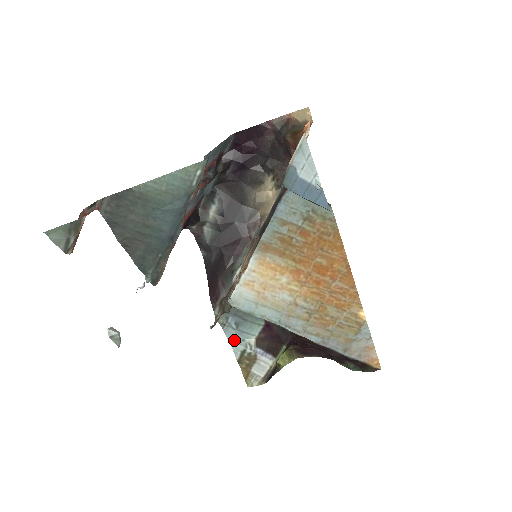
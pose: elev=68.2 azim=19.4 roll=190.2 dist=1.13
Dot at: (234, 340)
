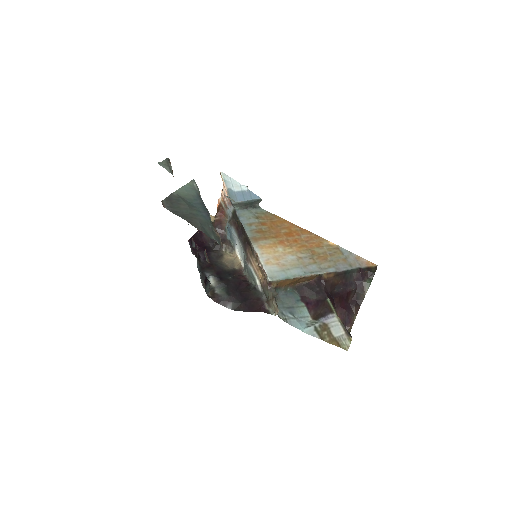
Dot at: (302, 328)
